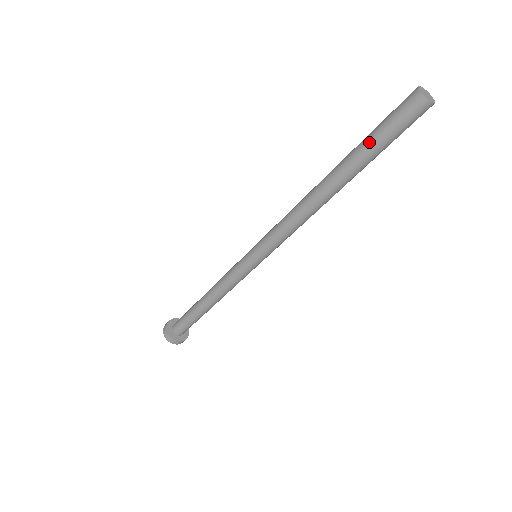
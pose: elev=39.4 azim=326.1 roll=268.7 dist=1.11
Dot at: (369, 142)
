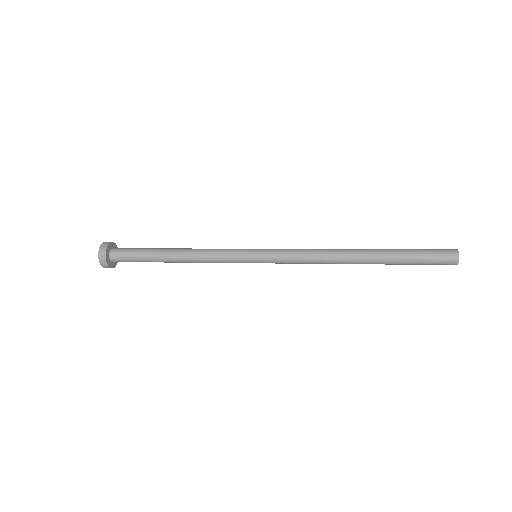
Dot at: (409, 259)
